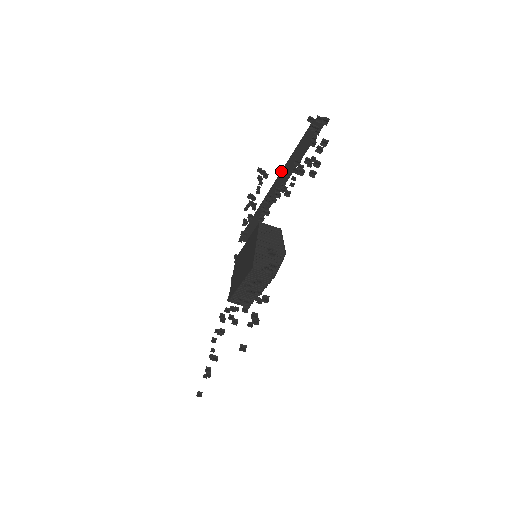
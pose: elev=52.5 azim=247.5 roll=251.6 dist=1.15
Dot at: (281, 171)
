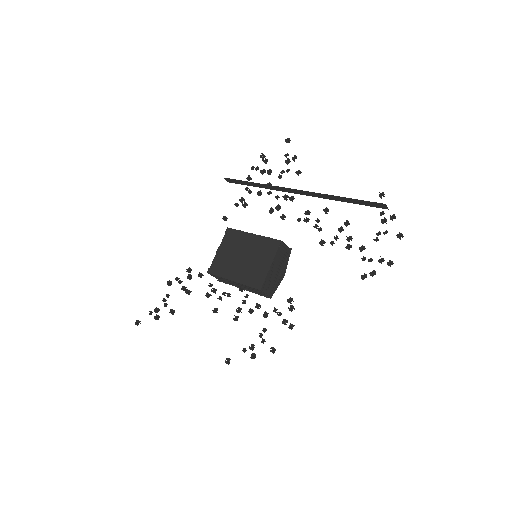
Dot at: (319, 193)
